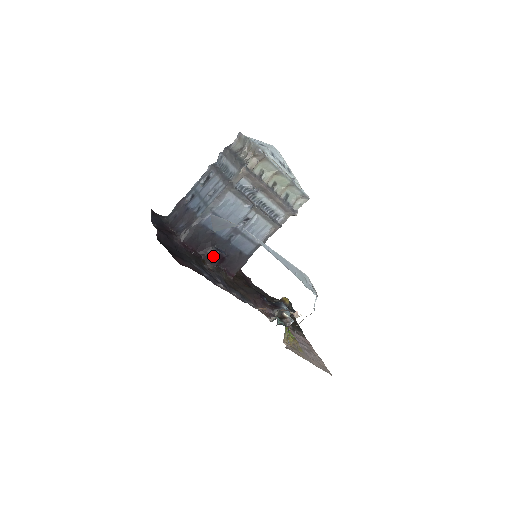
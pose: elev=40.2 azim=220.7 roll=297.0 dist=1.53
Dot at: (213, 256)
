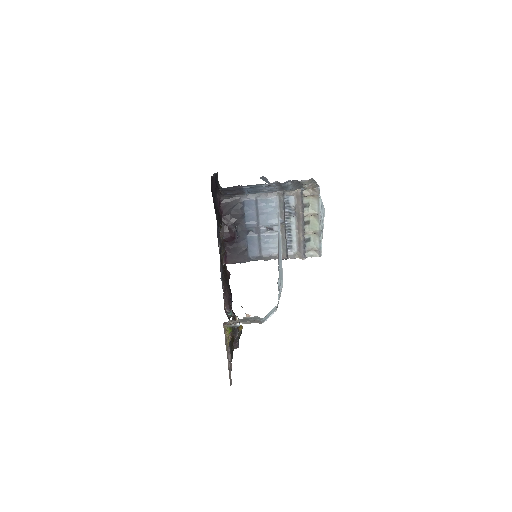
Dot at: (229, 230)
